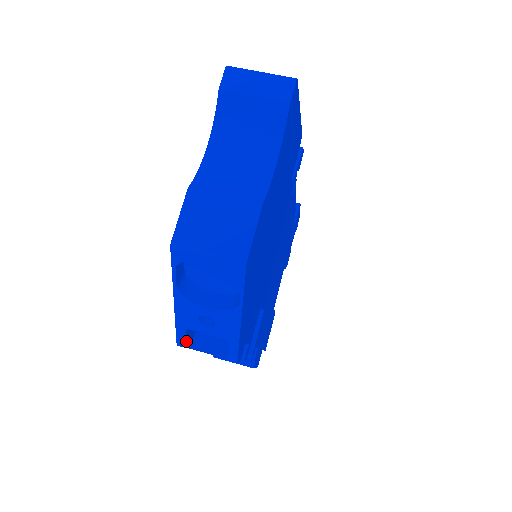
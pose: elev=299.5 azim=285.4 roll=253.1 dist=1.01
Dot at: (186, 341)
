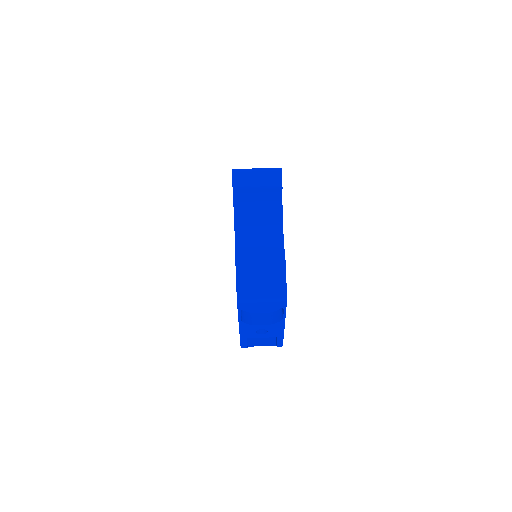
Dot at: occluded
